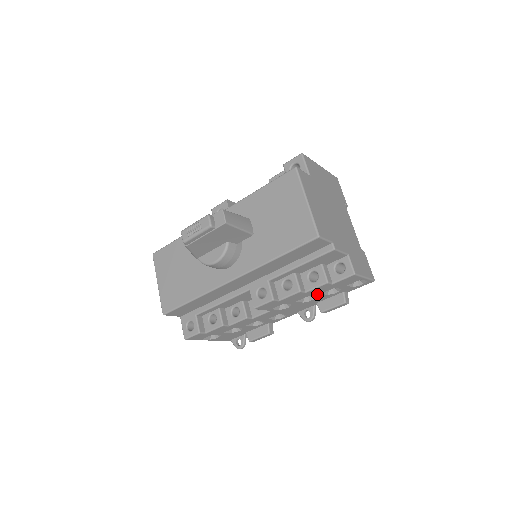
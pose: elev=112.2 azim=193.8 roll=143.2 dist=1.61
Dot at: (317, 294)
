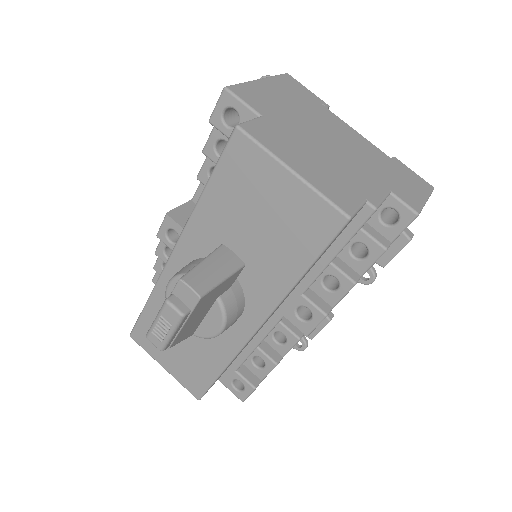
Dot at: occluded
